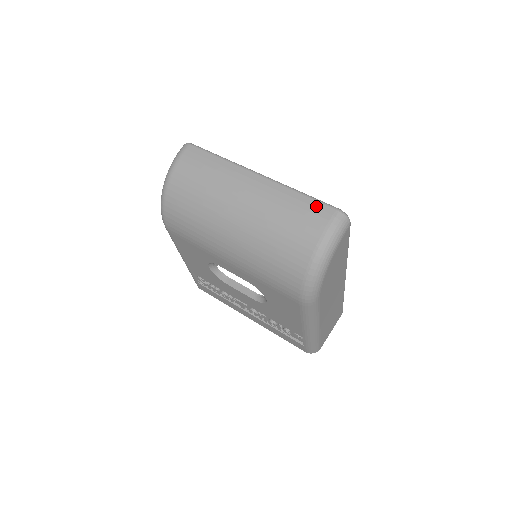
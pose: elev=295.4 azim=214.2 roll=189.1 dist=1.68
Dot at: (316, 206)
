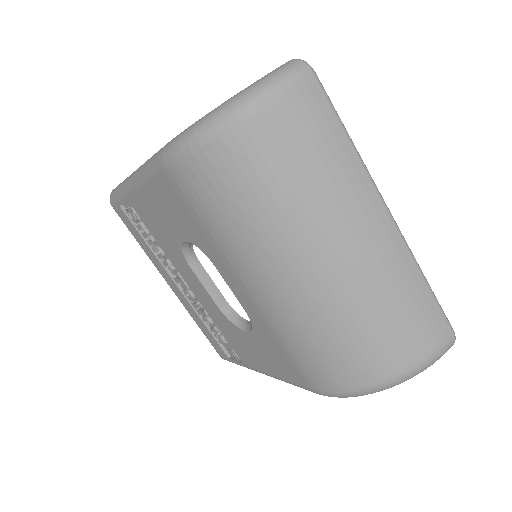
Dot at: (436, 315)
